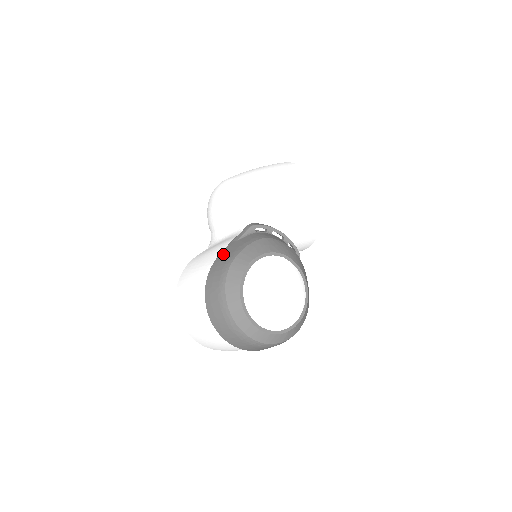
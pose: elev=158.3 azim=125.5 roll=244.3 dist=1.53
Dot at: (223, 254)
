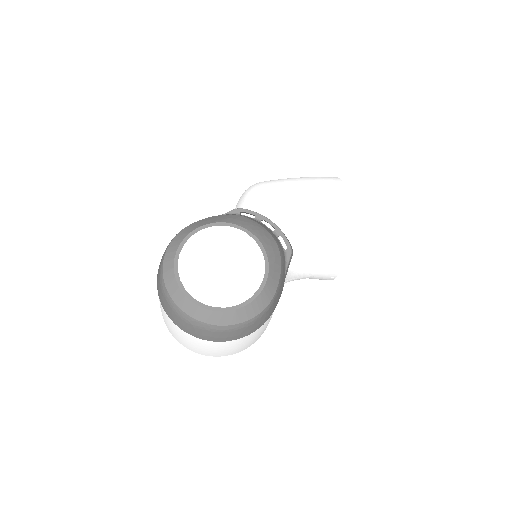
Dot at: occluded
